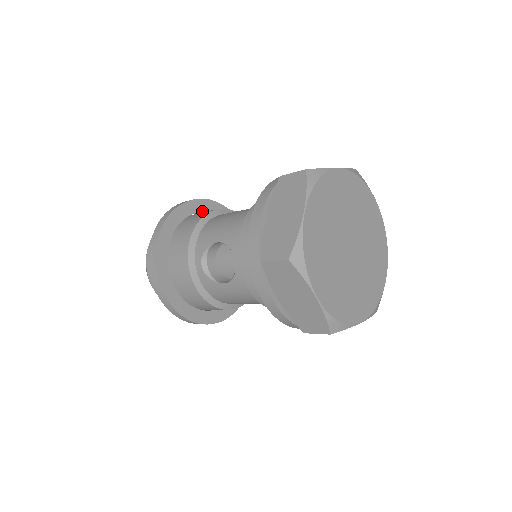
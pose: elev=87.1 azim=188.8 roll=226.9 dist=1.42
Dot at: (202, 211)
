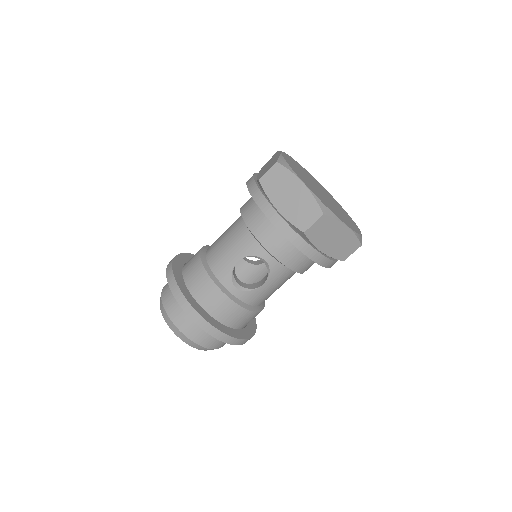
Dot at: (183, 265)
